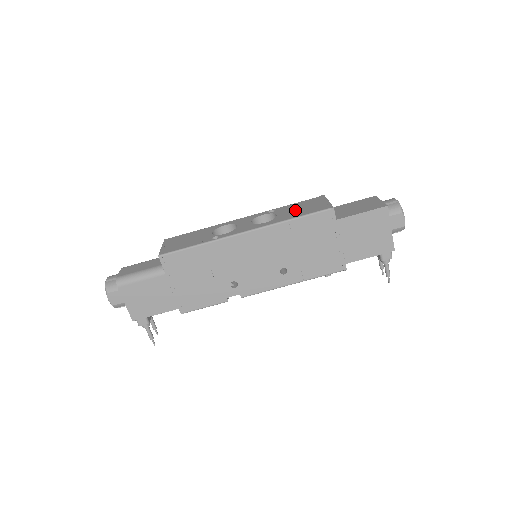
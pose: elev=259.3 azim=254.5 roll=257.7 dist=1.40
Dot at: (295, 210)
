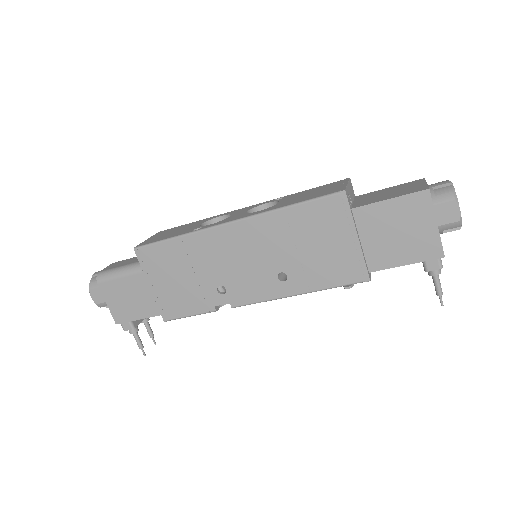
Dot at: (301, 196)
